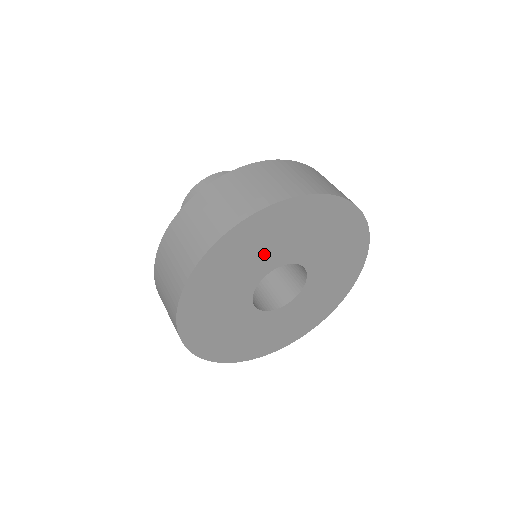
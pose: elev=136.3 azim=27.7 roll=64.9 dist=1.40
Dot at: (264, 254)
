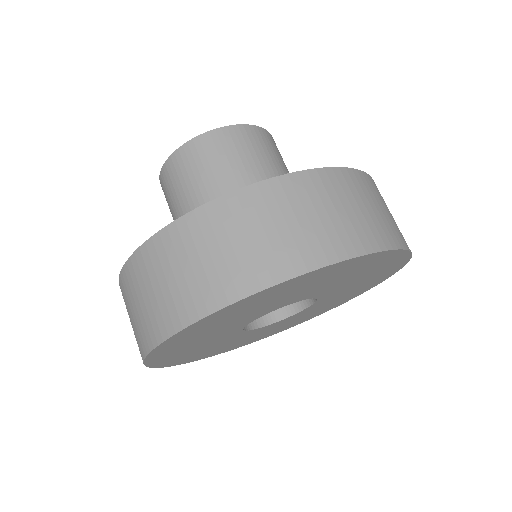
Dot at: (231, 324)
